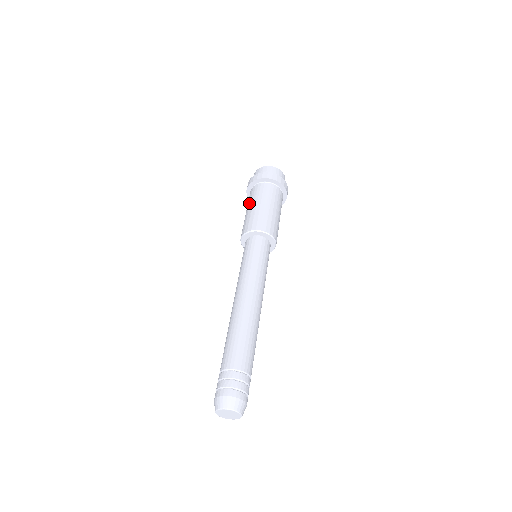
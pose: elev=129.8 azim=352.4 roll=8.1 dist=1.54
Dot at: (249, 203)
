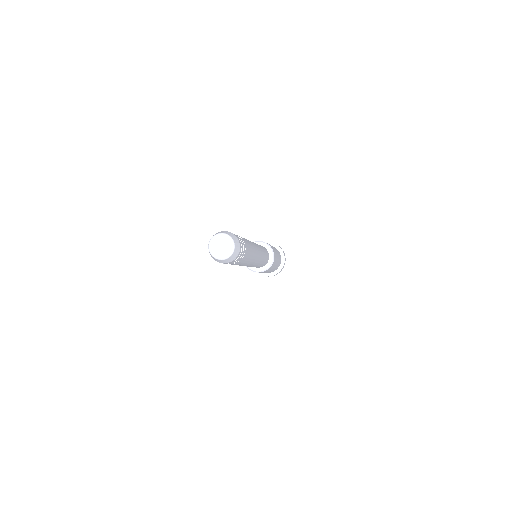
Dot at: occluded
